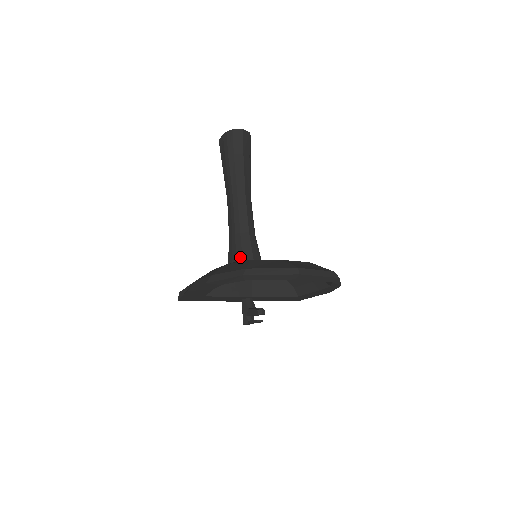
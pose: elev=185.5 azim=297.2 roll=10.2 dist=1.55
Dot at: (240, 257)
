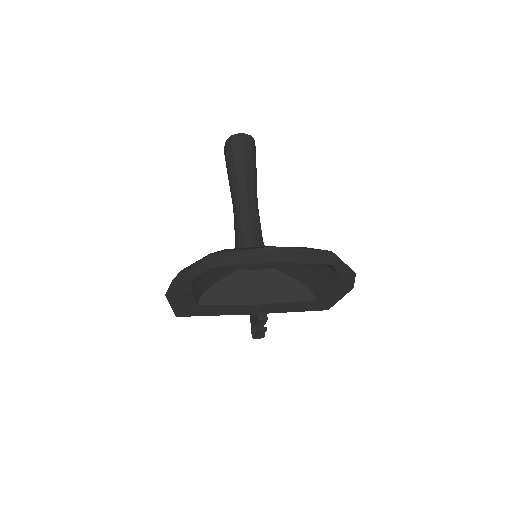
Dot at: occluded
